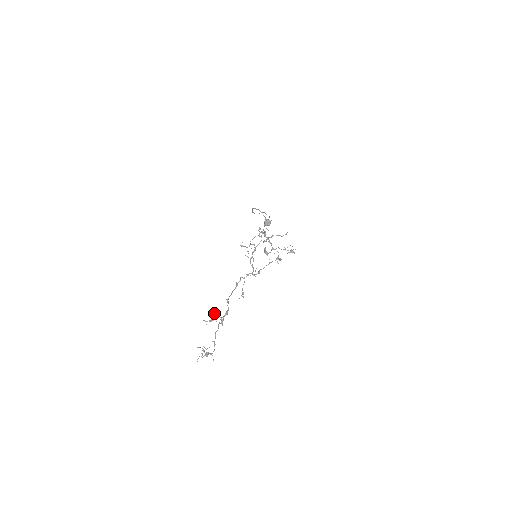
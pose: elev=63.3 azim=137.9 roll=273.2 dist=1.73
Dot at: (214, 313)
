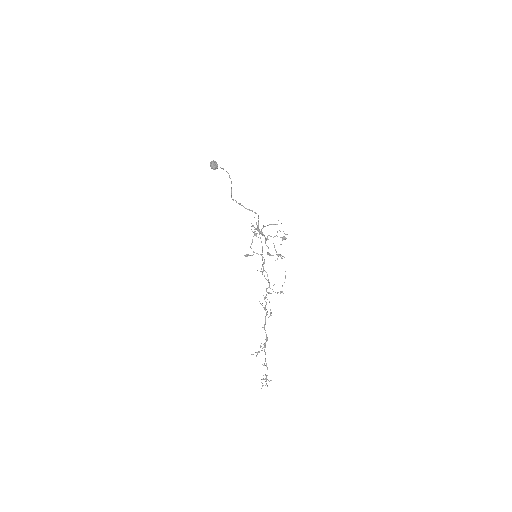
Dot at: occluded
